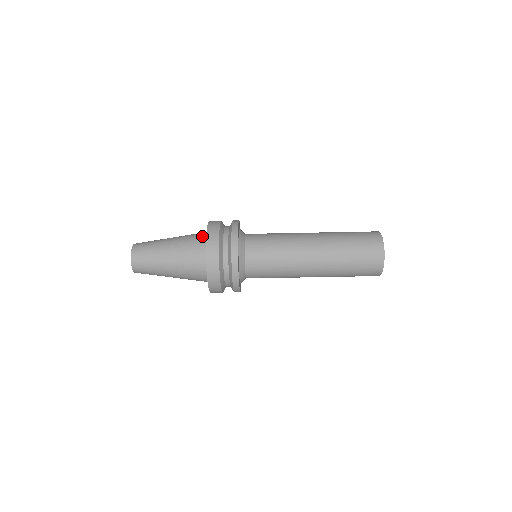
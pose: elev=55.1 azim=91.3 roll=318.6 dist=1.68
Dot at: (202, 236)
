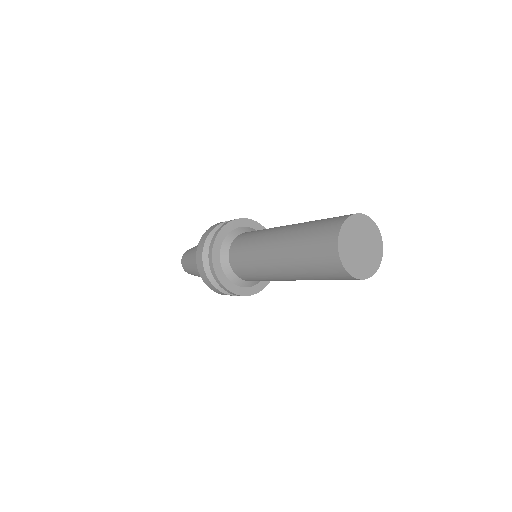
Dot at: occluded
